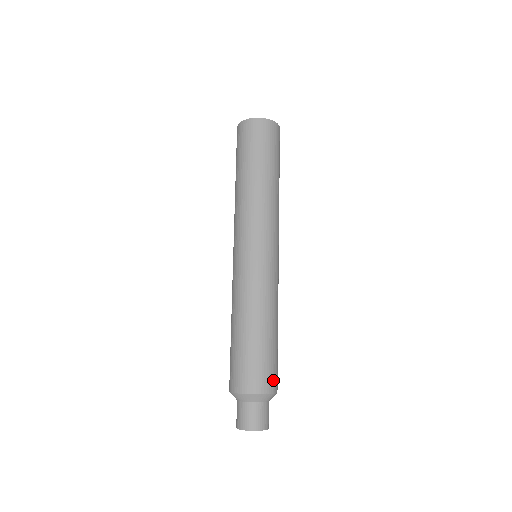
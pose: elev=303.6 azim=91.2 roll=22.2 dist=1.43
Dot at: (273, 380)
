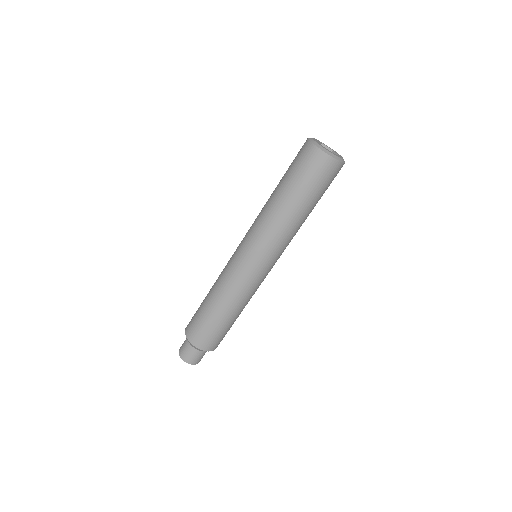
Dot at: (217, 344)
